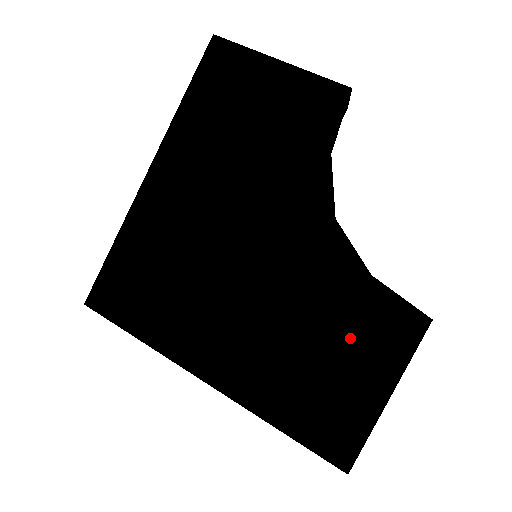
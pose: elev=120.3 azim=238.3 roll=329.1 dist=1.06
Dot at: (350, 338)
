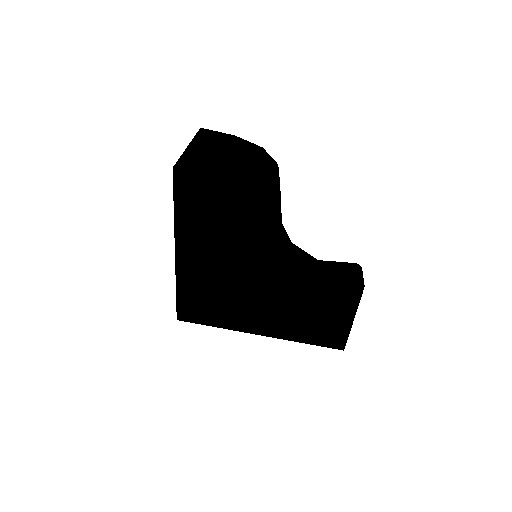
Dot at: (326, 303)
